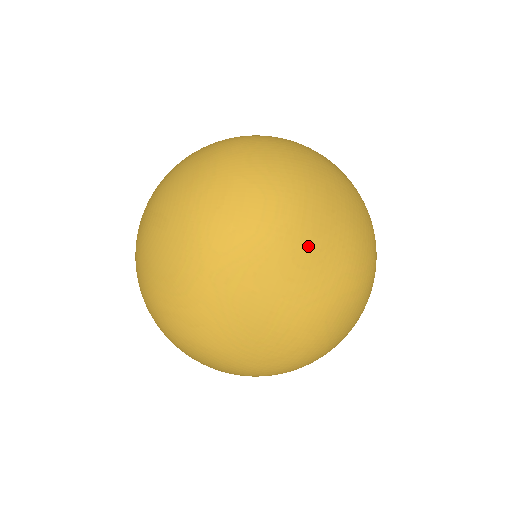
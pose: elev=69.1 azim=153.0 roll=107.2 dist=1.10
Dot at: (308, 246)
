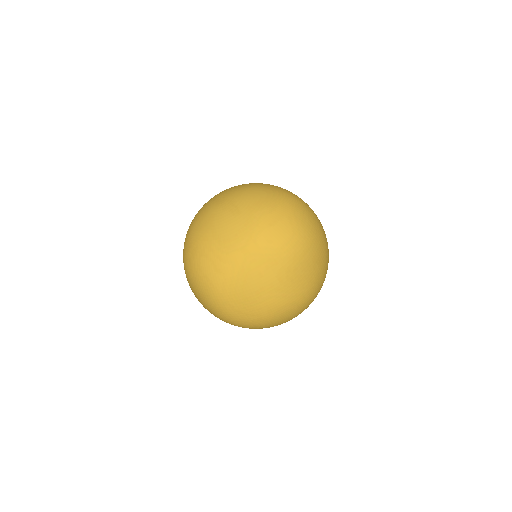
Dot at: (298, 270)
